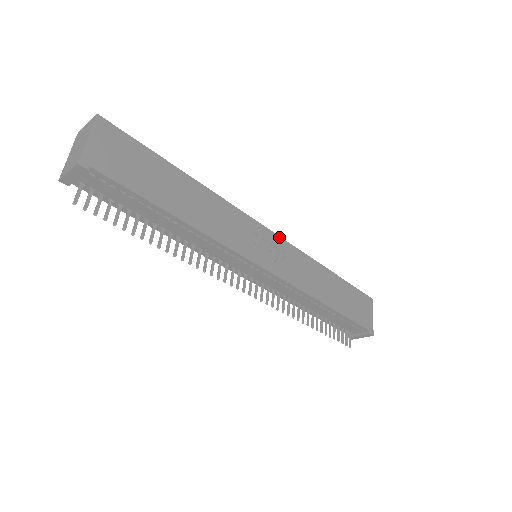
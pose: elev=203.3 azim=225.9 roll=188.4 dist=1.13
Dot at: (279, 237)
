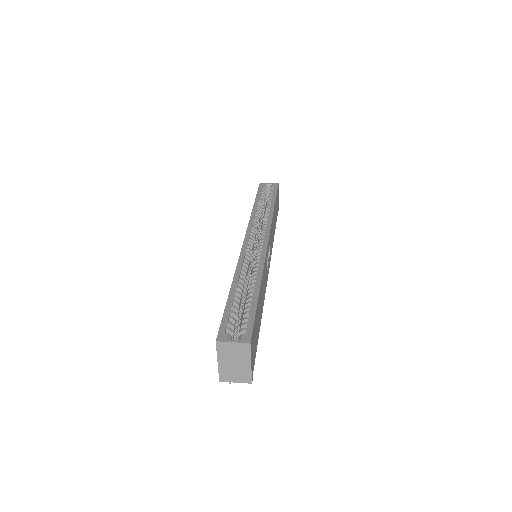
Dot at: (269, 235)
